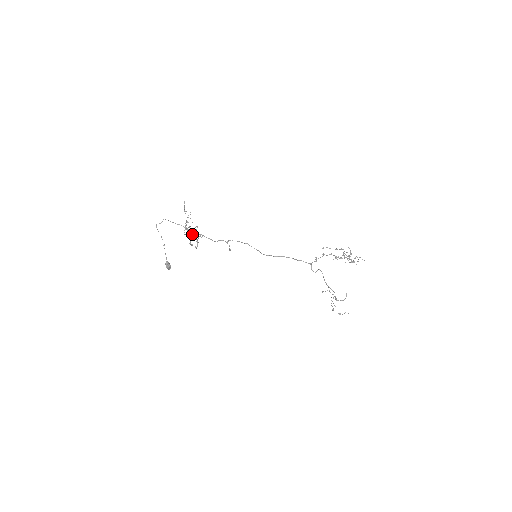
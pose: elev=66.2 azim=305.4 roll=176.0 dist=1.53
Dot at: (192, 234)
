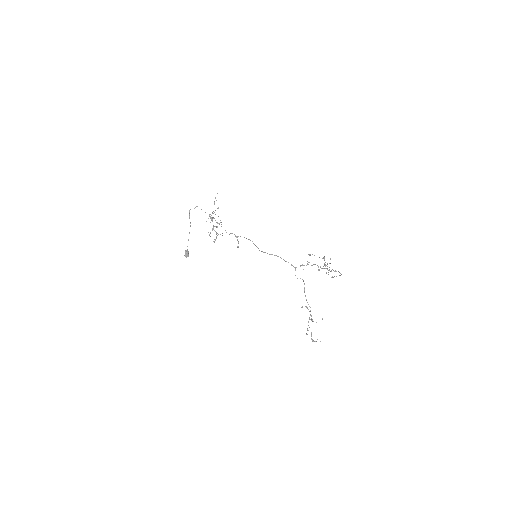
Dot at: (214, 226)
